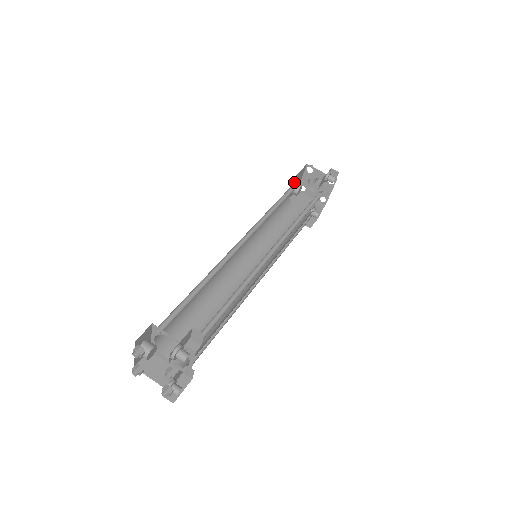
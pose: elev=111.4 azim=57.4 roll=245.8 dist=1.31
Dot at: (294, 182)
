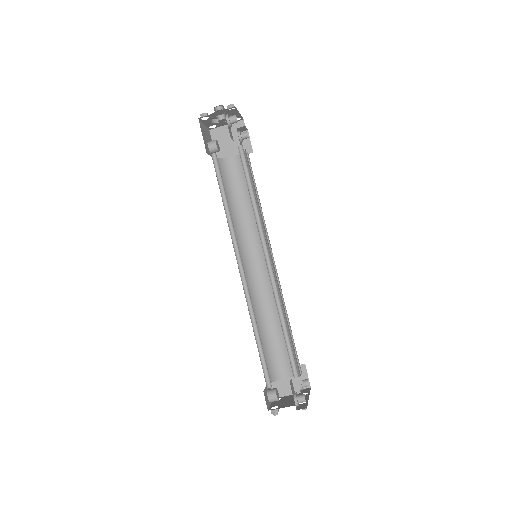
Dot at: (207, 146)
